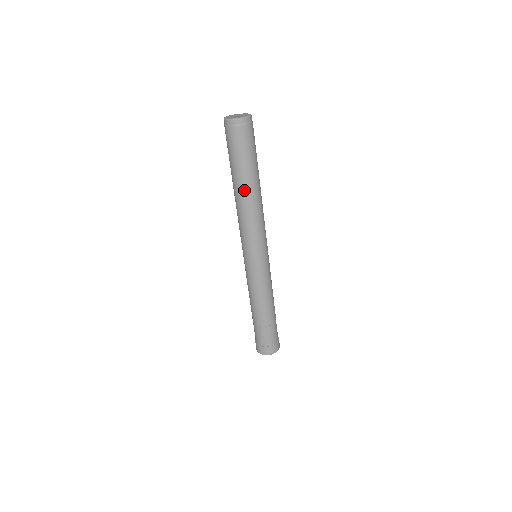
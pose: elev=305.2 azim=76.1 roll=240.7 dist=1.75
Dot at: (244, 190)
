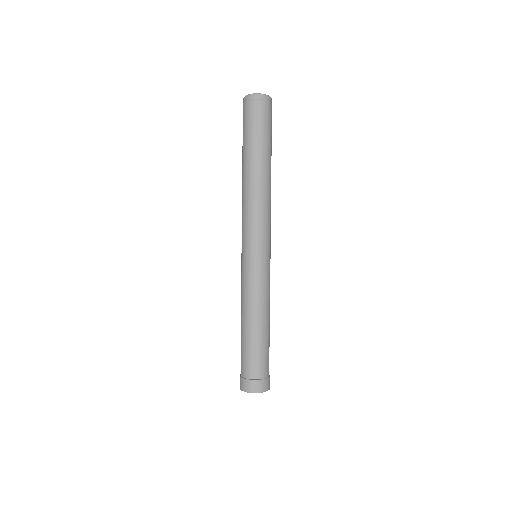
Dot at: (262, 169)
